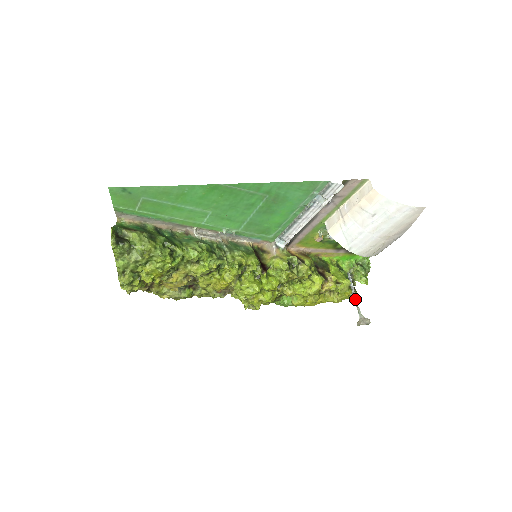
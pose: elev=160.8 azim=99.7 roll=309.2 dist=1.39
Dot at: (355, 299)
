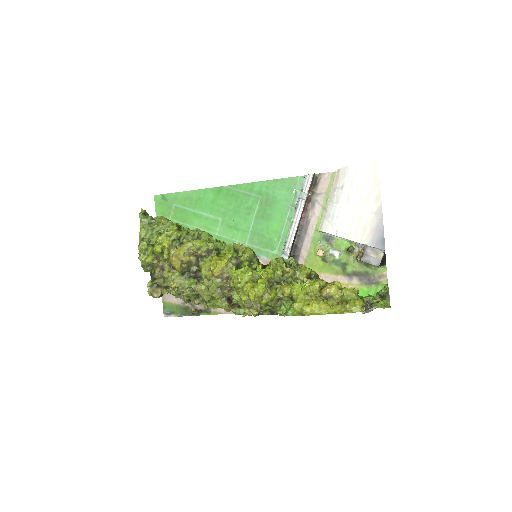
Dot at: (366, 306)
